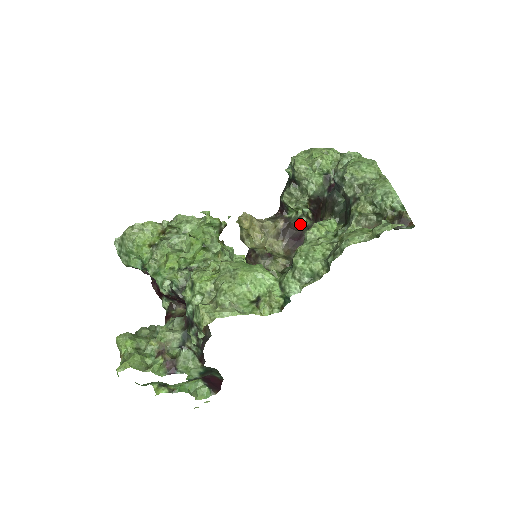
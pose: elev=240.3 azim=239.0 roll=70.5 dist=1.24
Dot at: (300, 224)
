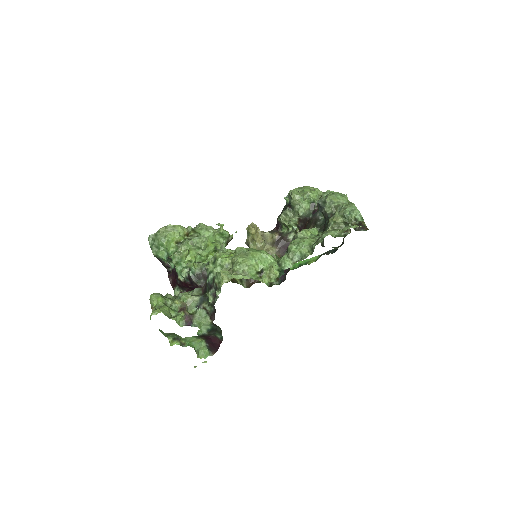
Dot at: (290, 237)
